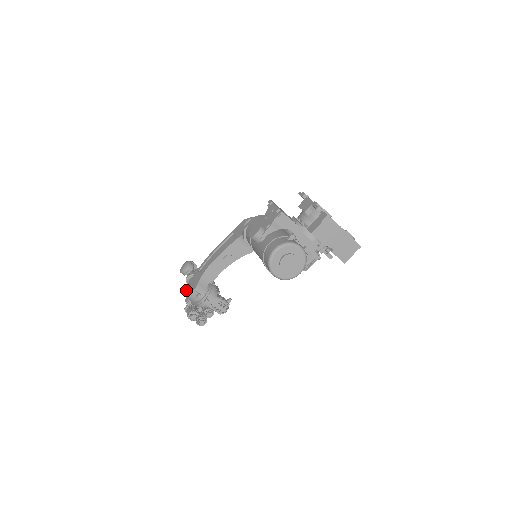
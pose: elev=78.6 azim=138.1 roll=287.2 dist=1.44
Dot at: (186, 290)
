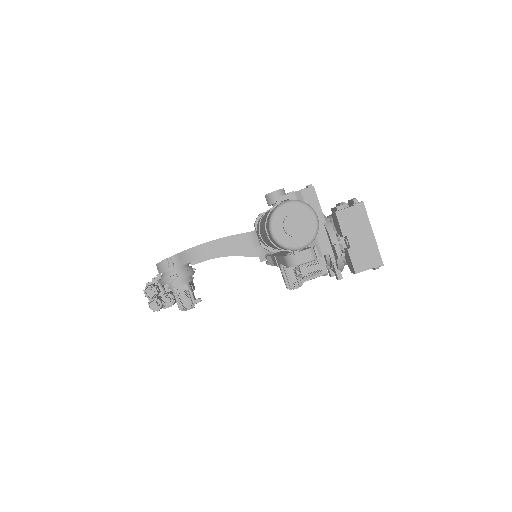
Dot at: occluded
